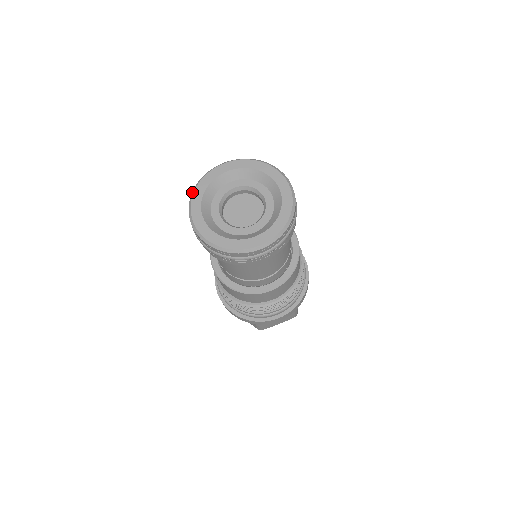
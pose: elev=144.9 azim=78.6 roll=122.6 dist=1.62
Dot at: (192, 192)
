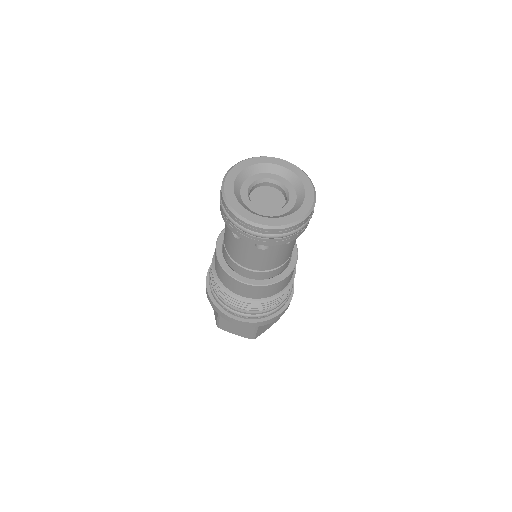
Dot at: (243, 160)
